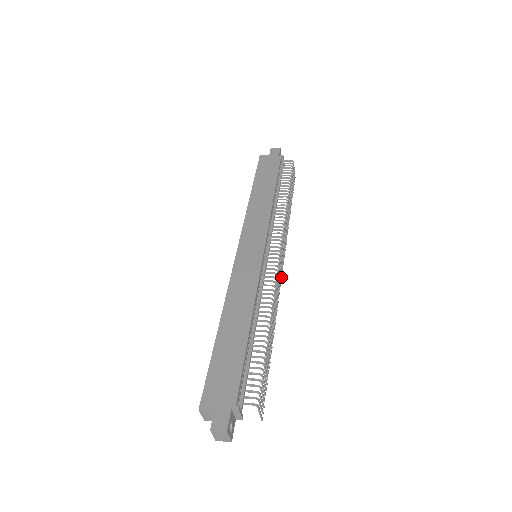
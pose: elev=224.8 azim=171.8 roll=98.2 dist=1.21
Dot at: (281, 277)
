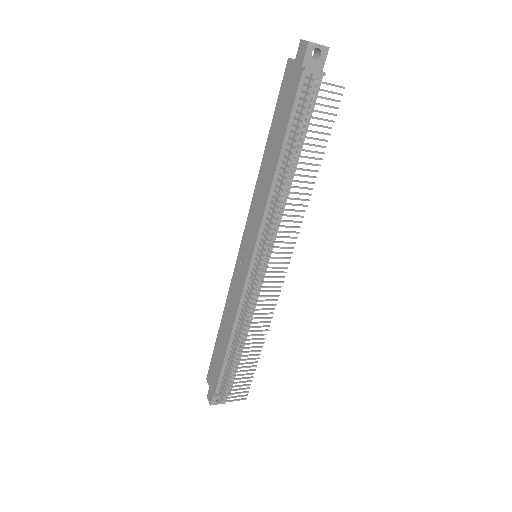
Dot at: (280, 282)
